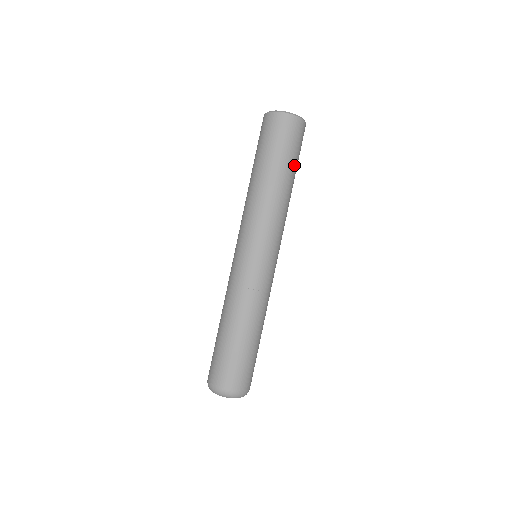
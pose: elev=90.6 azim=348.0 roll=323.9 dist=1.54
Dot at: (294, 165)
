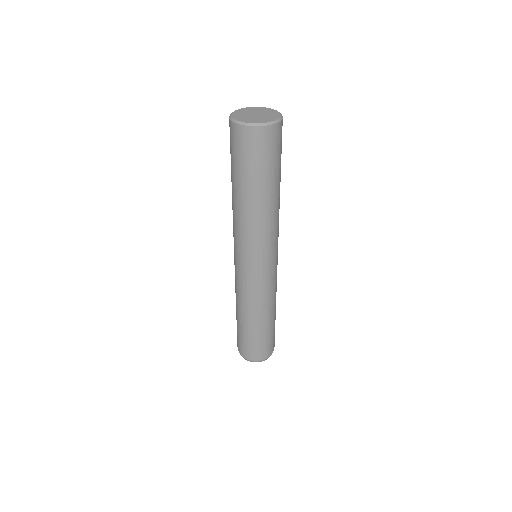
Dot at: (269, 178)
